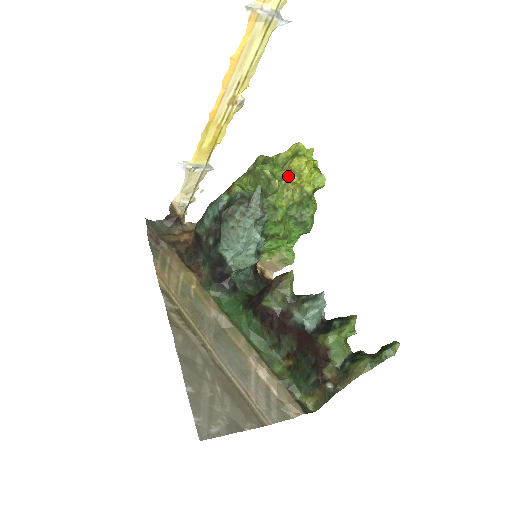
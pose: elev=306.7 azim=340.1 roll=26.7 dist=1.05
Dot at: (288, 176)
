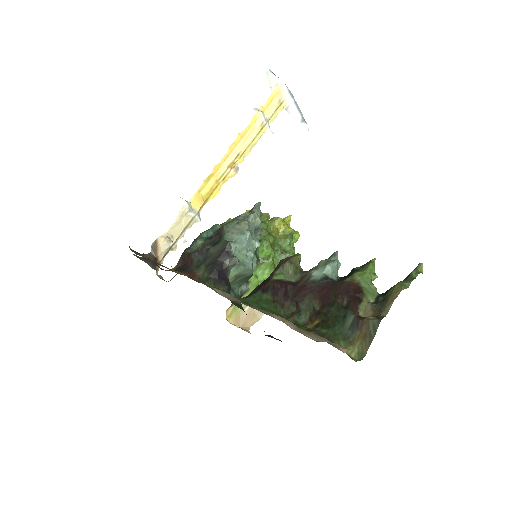
Dot at: (274, 218)
